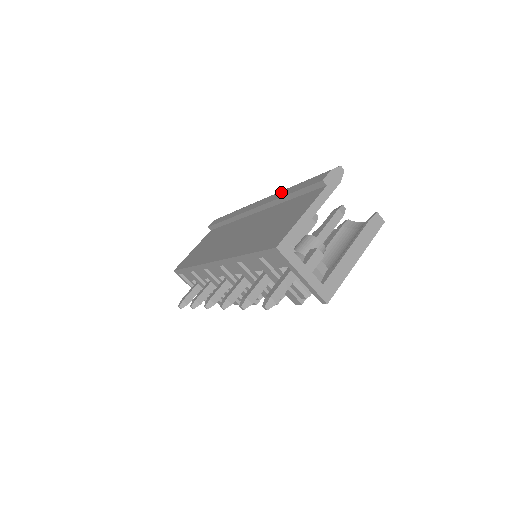
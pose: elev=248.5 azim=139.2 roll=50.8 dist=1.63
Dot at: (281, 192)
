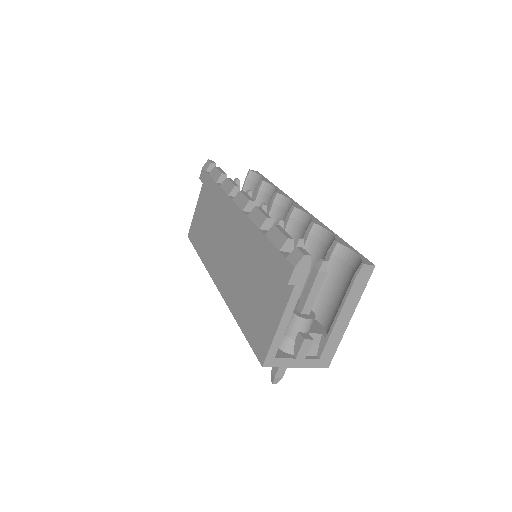
Dot at: (254, 229)
